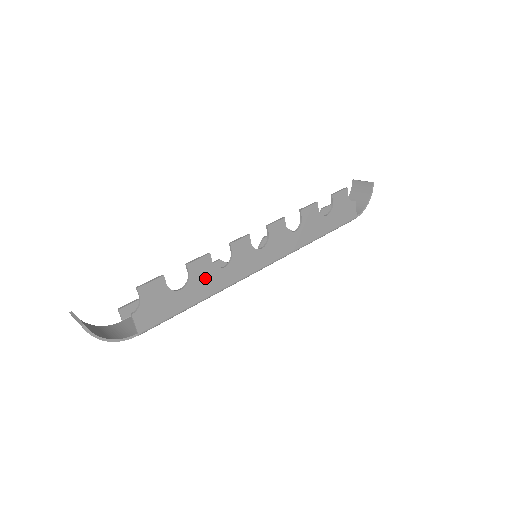
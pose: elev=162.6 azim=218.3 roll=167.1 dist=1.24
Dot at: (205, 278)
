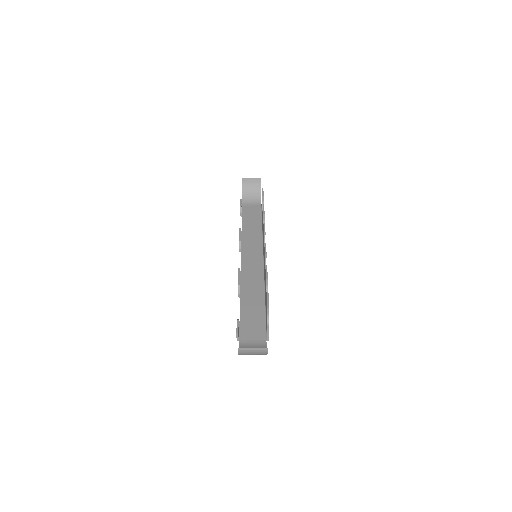
Dot at: occluded
